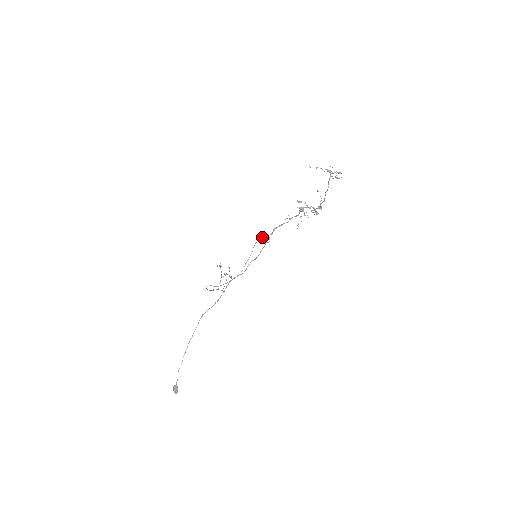
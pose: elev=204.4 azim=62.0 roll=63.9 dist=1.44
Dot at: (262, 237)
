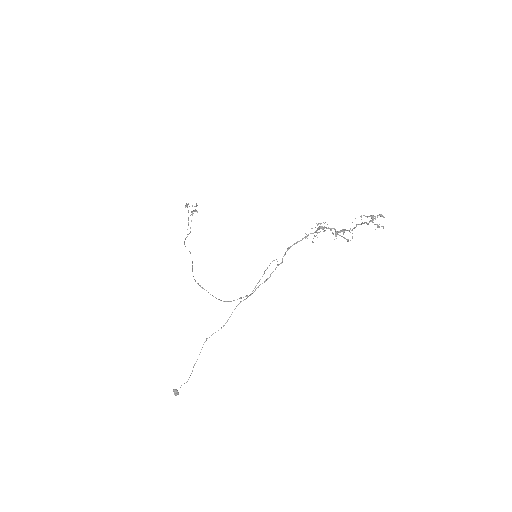
Dot at: occluded
